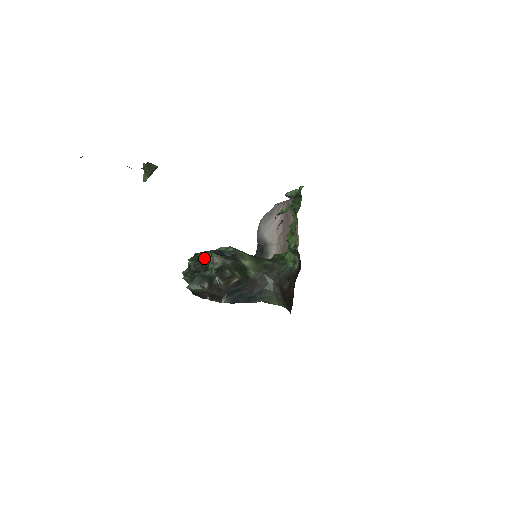
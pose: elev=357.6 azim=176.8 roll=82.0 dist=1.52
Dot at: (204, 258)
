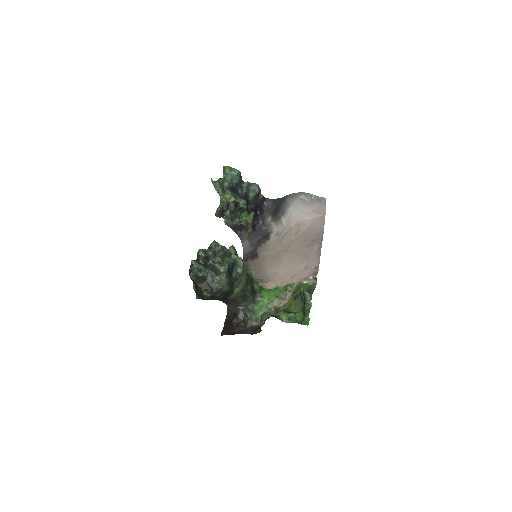
Dot at: (219, 266)
